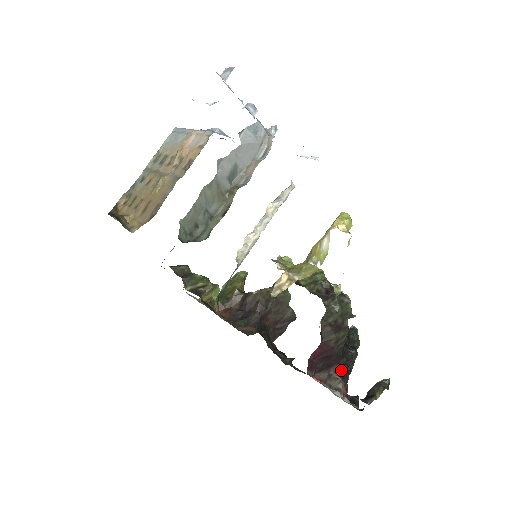
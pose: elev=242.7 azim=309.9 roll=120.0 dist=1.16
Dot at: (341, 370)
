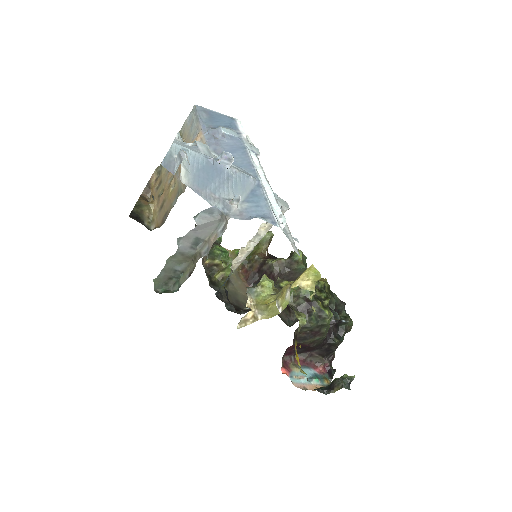
Dot at: (322, 352)
